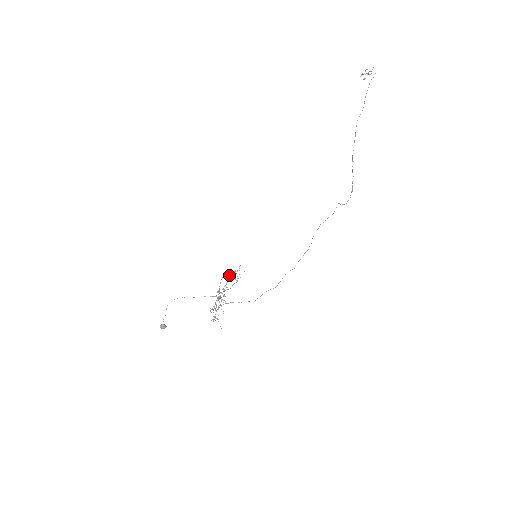
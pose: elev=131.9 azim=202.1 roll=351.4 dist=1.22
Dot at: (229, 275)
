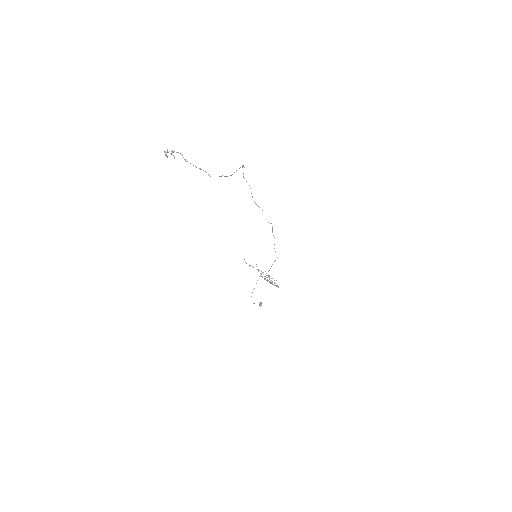
Dot at: occluded
